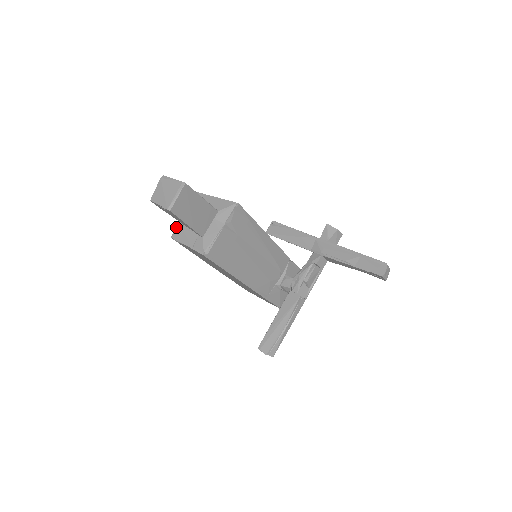
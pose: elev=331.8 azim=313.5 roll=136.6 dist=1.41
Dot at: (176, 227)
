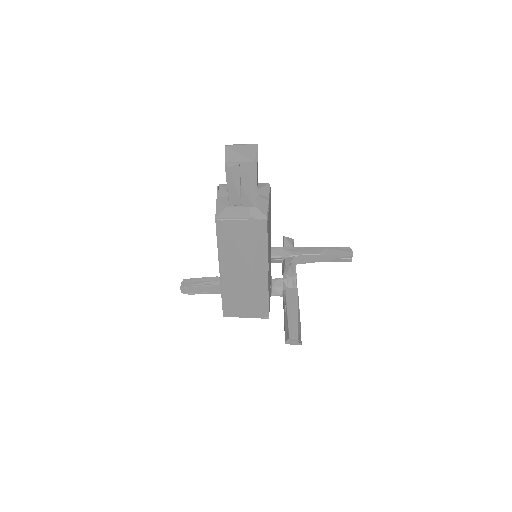
Dot at: (216, 210)
